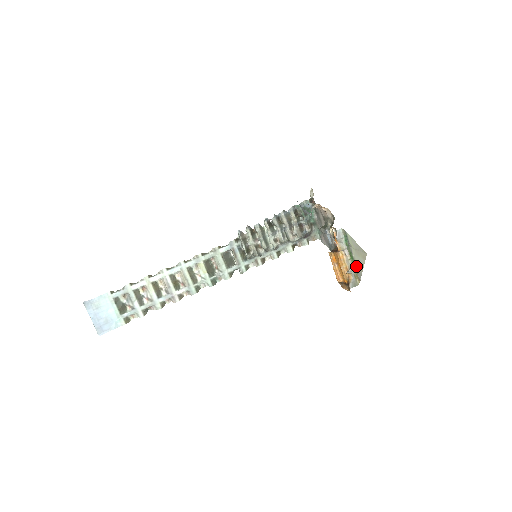
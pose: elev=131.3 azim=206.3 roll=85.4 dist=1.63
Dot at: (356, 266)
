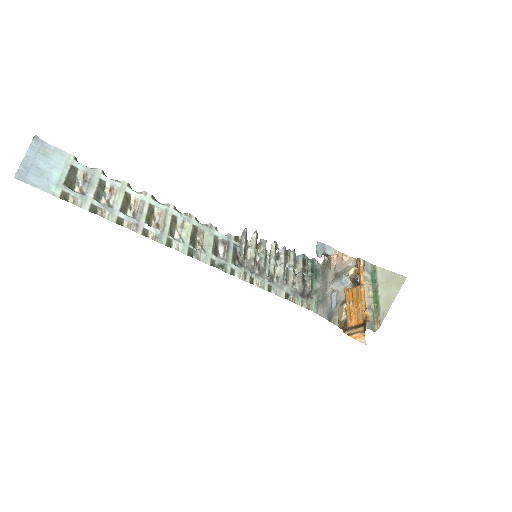
Dot at: (380, 305)
